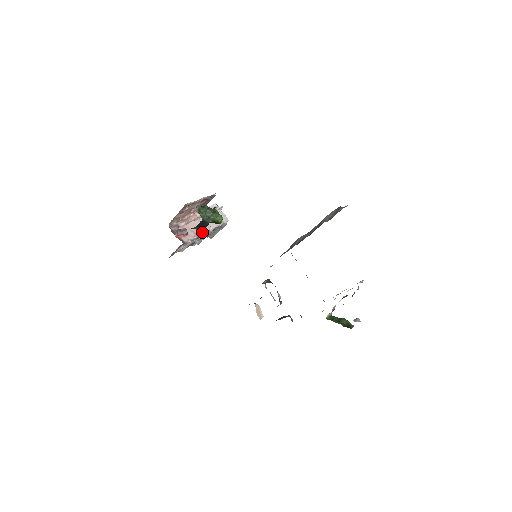
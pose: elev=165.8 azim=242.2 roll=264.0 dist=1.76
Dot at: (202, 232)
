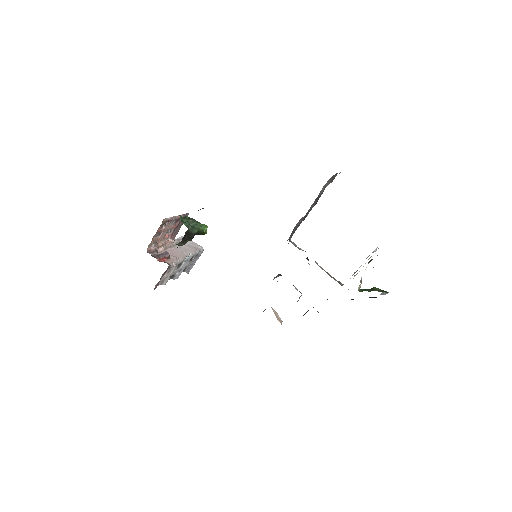
Dot at: (183, 257)
